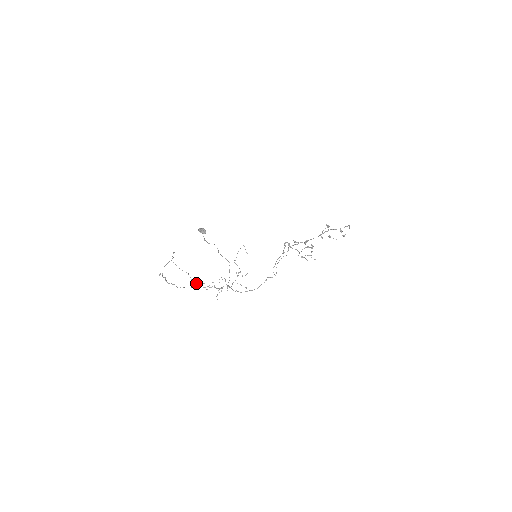
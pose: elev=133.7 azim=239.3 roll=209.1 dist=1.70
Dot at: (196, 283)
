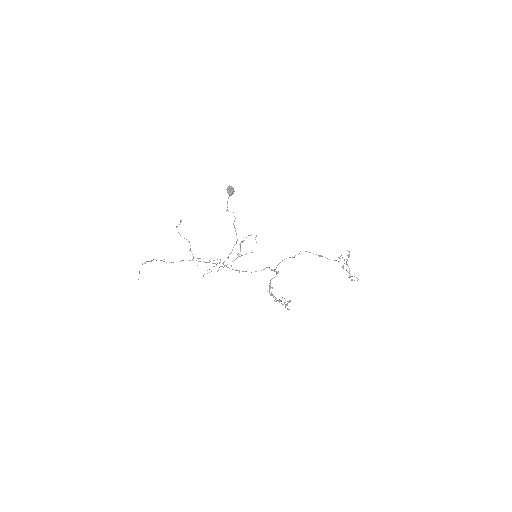
Dot at: (192, 254)
